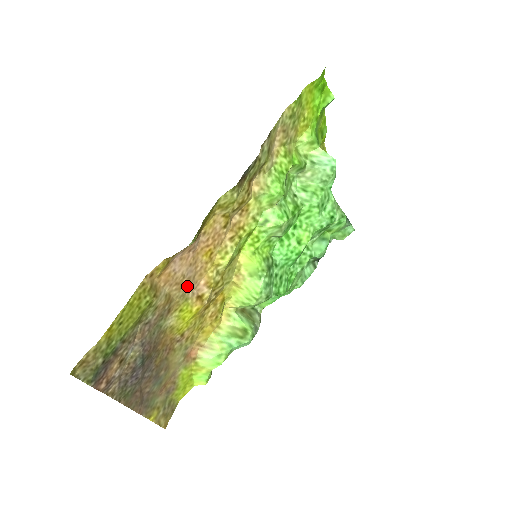
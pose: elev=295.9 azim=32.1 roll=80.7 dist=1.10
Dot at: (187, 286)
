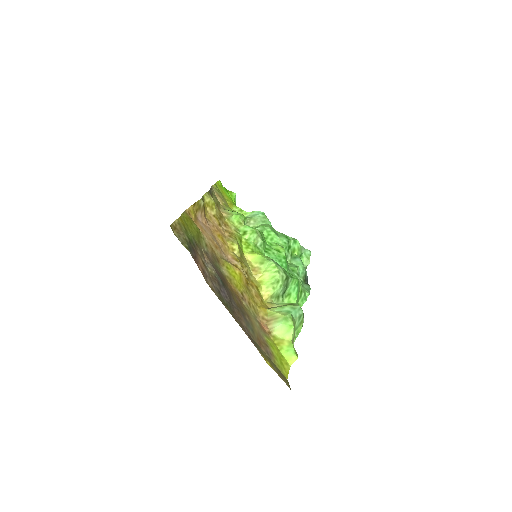
Dot at: (220, 251)
